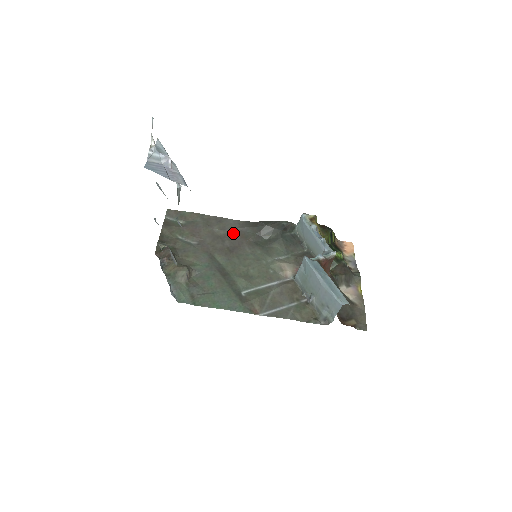
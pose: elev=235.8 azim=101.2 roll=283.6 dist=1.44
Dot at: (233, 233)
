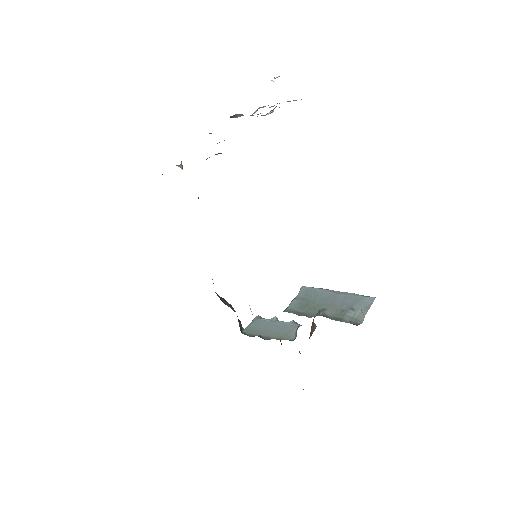
Dot at: occluded
